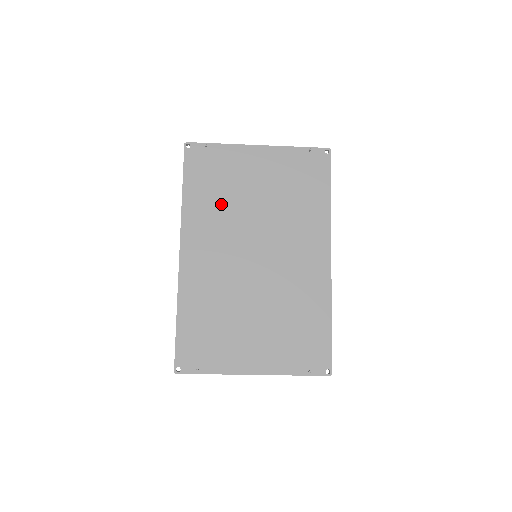
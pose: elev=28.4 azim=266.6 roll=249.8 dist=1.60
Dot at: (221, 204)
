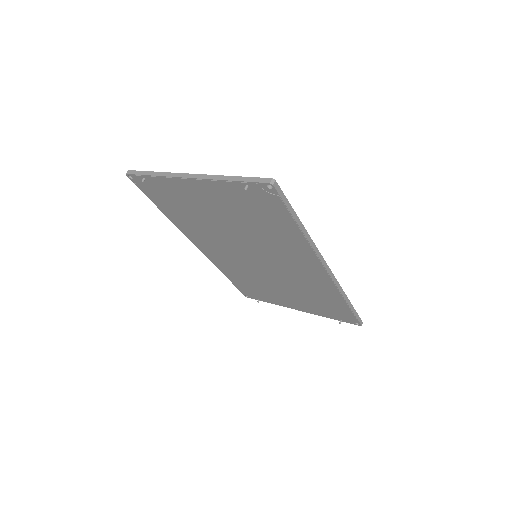
Dot at: (198, 223)
